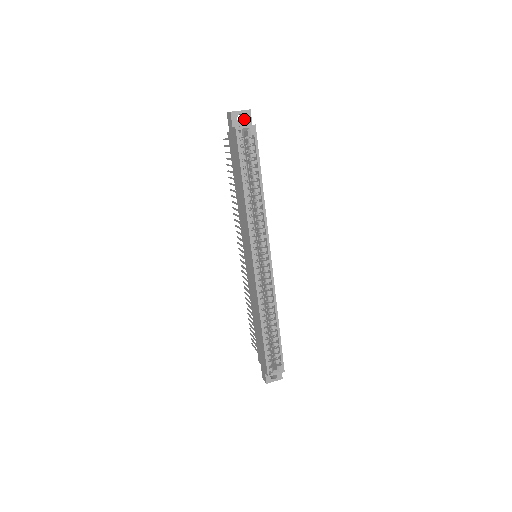
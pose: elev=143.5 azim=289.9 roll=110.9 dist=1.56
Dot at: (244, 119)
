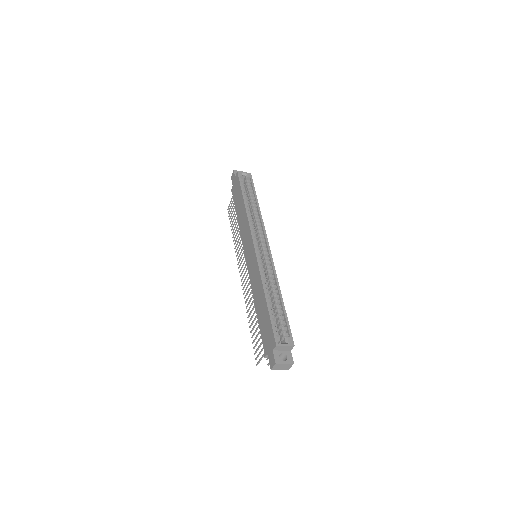
Dot at: occluded
